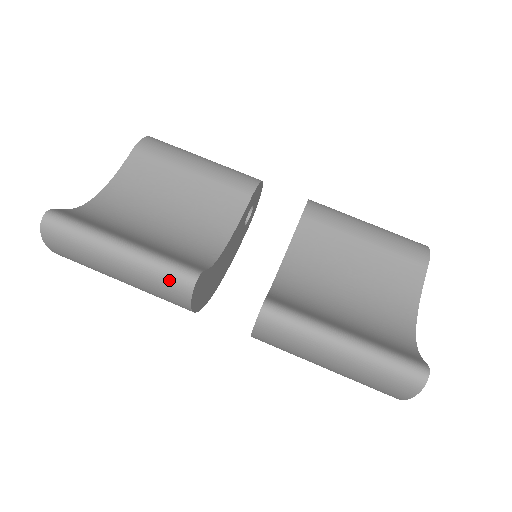
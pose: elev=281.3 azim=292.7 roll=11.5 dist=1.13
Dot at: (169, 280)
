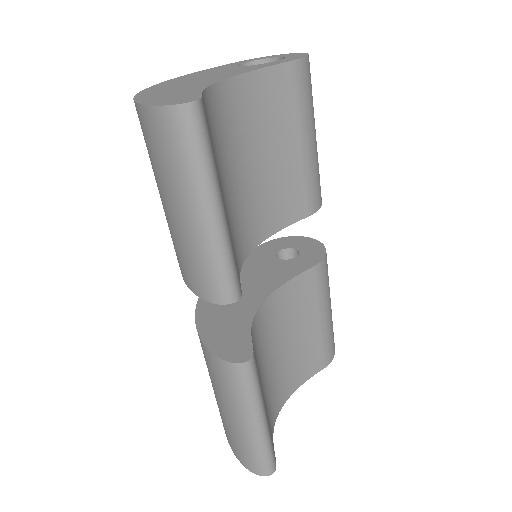
Dot at: (216, 279)
